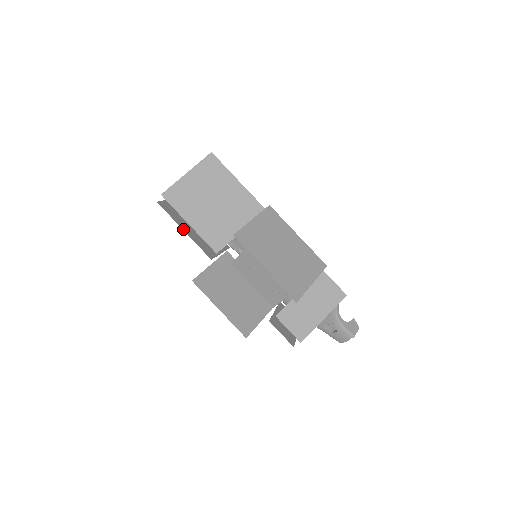
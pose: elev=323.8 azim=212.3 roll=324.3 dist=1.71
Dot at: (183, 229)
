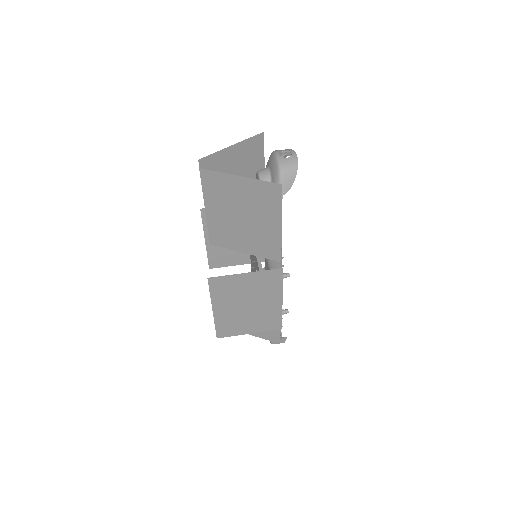
Dot at: occluded
